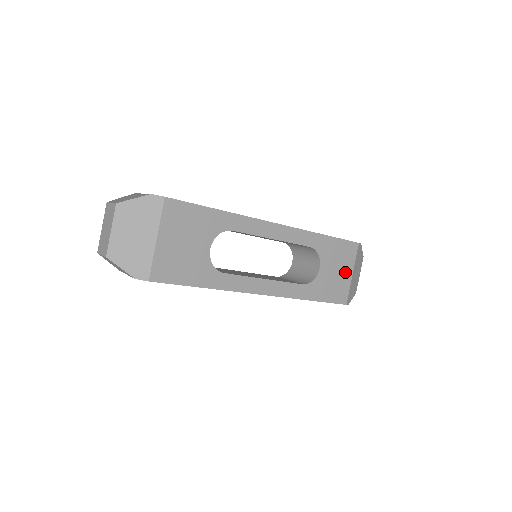
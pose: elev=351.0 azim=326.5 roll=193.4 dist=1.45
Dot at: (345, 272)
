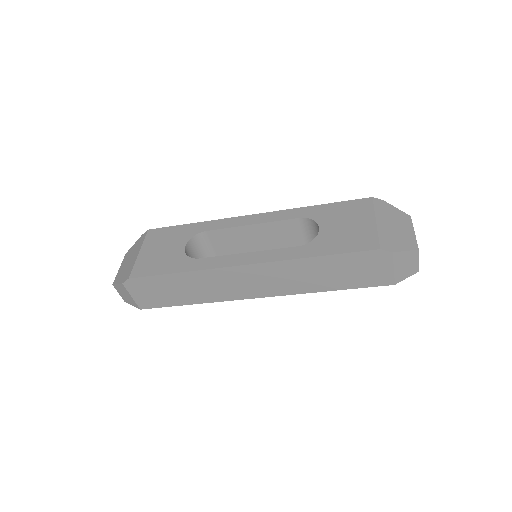
Dot at: (362, 223)
